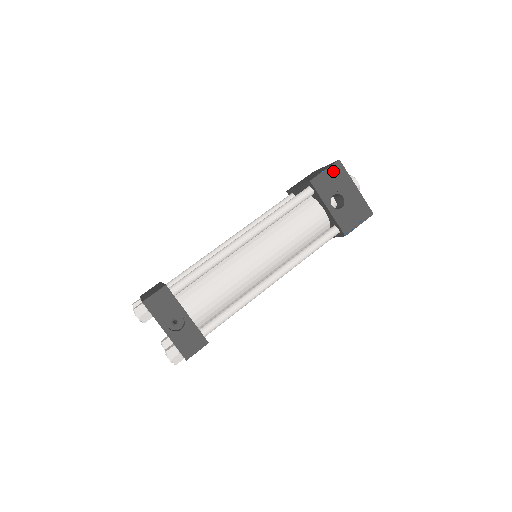
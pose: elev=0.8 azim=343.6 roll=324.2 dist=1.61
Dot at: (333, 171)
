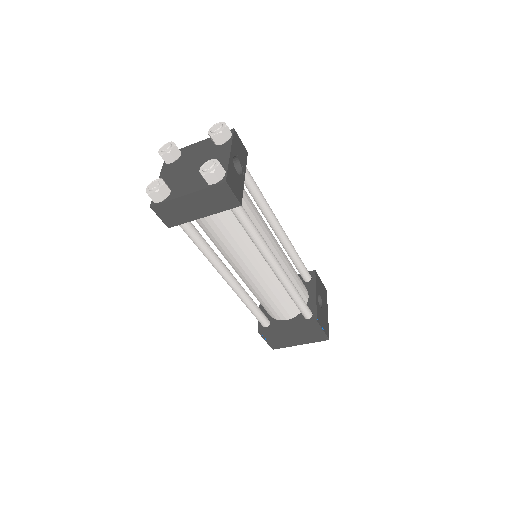
Dot at: (323, 288)
